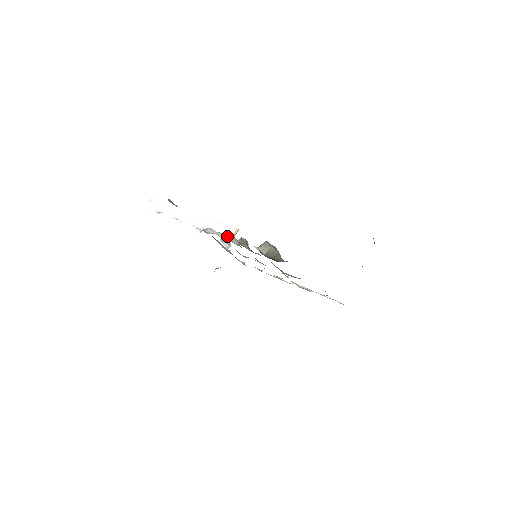
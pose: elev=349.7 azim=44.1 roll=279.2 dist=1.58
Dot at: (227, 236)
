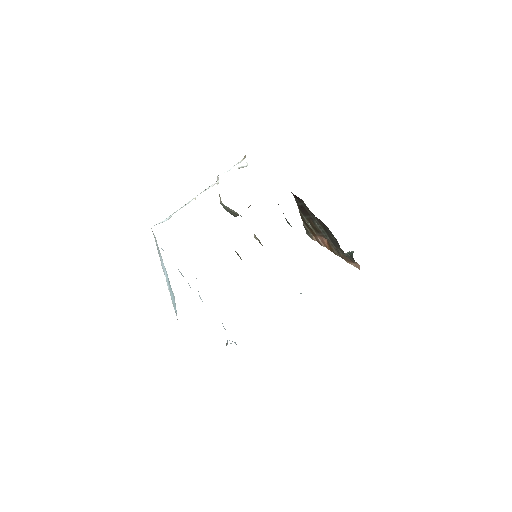
Dot at: occluded
